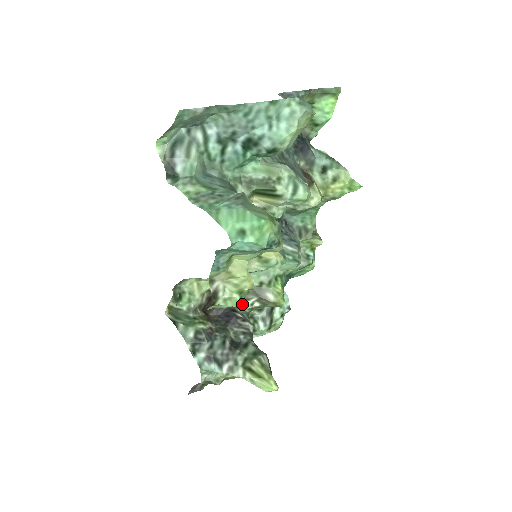
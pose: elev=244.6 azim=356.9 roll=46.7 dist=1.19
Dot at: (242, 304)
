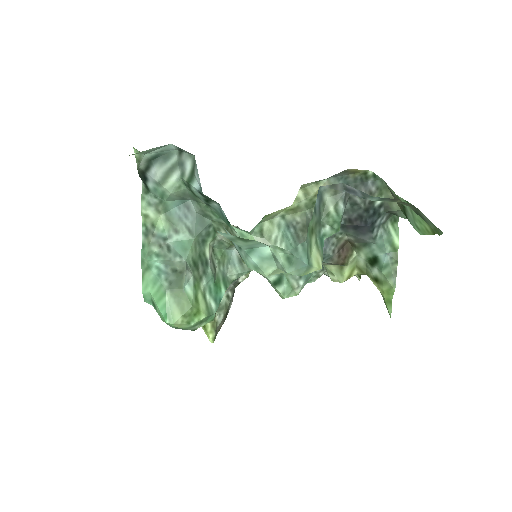
Dot at: occluded
